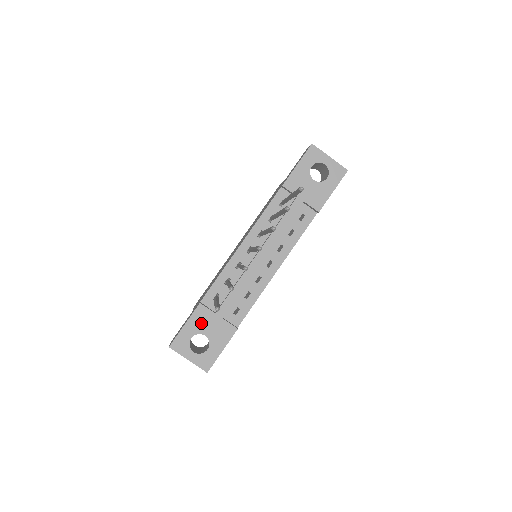
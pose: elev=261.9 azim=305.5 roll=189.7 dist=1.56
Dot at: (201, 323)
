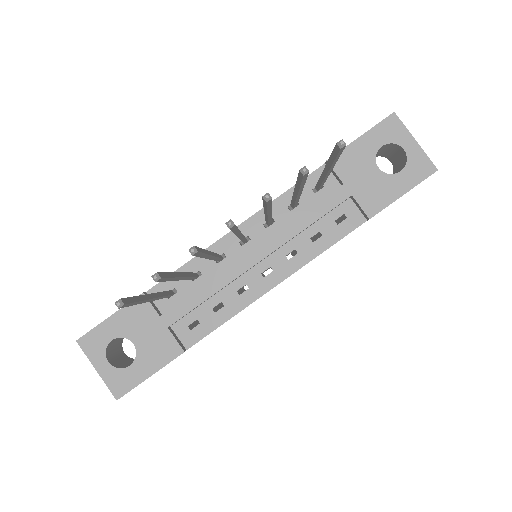
Dot at: (134, 323)
